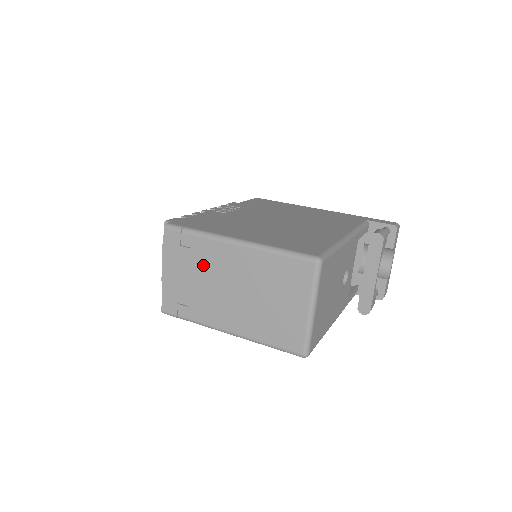
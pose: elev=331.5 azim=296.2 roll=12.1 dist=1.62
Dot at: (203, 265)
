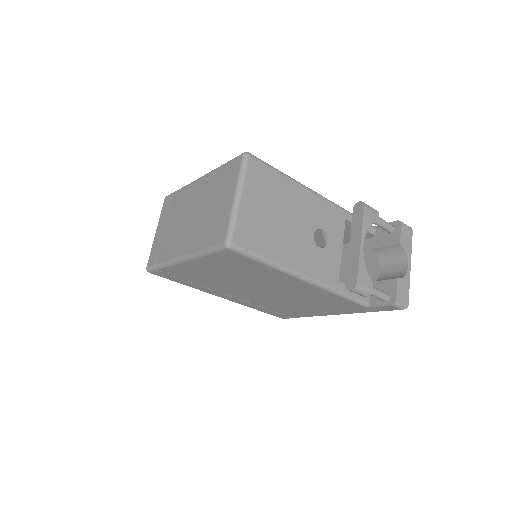
Dot at: (178, 209)
